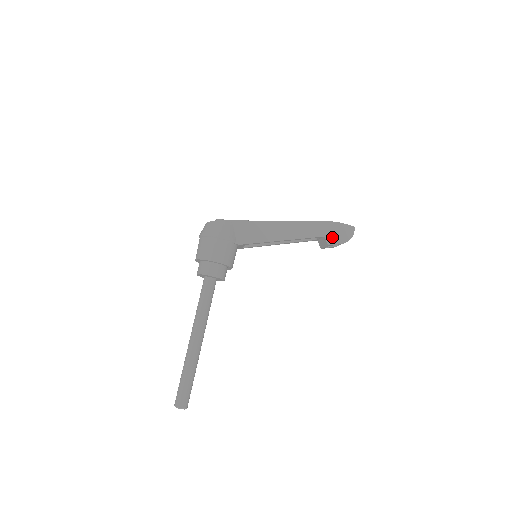
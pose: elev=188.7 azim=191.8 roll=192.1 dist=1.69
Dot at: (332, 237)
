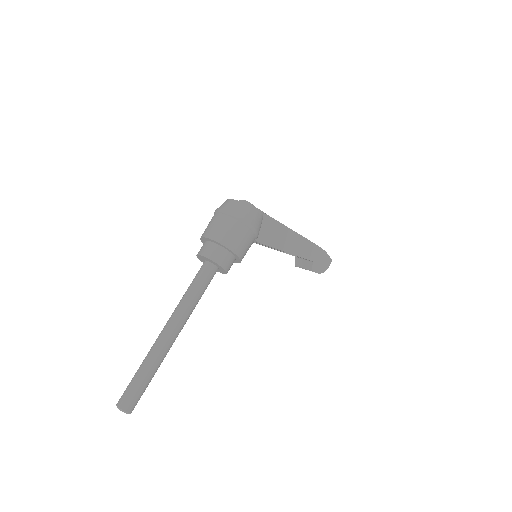
Dot at: (317, 264)
